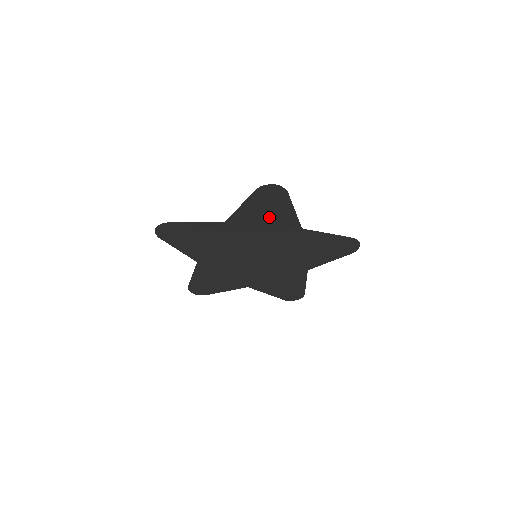
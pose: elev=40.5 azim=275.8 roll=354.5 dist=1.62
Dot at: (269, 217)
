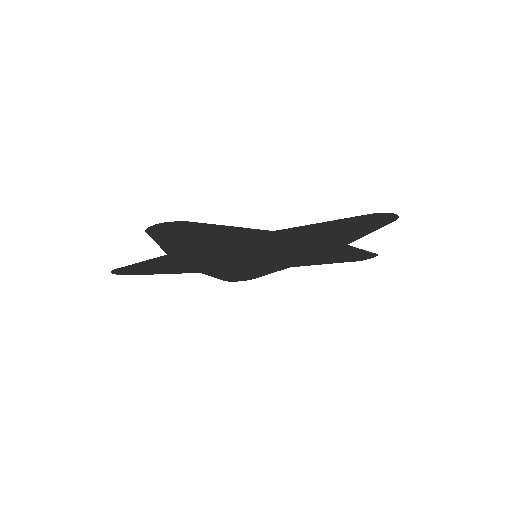
Dot at: (211, 238)
